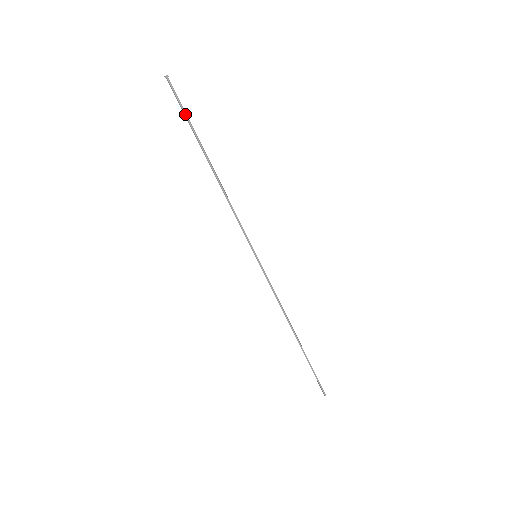
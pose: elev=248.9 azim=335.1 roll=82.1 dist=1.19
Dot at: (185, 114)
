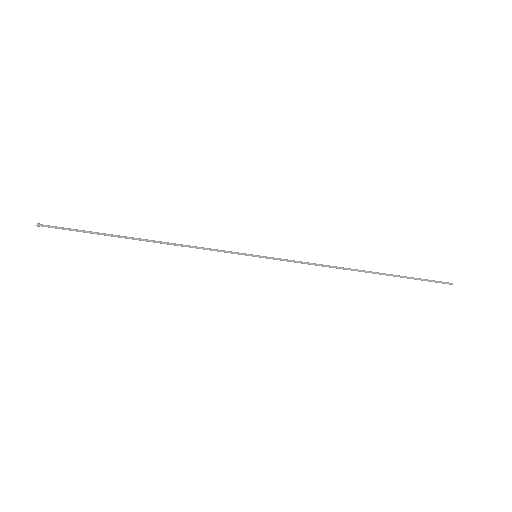
Dot at: occluded
